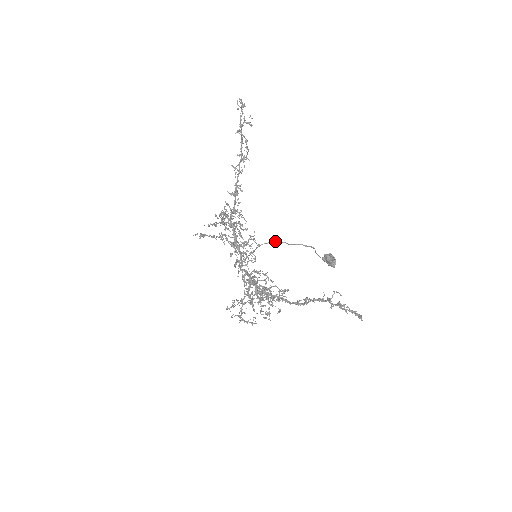
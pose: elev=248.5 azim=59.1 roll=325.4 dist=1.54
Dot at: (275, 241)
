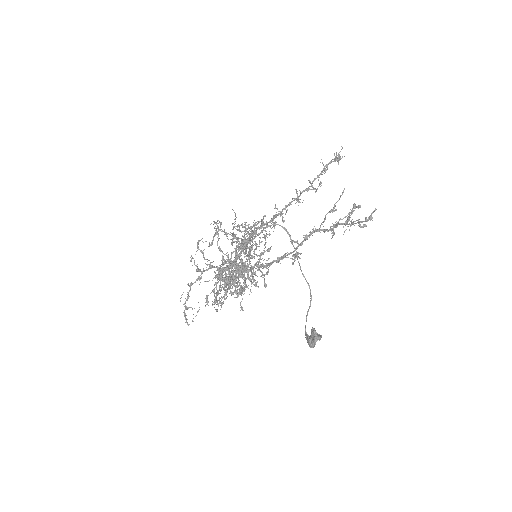
Dot at: occluded
